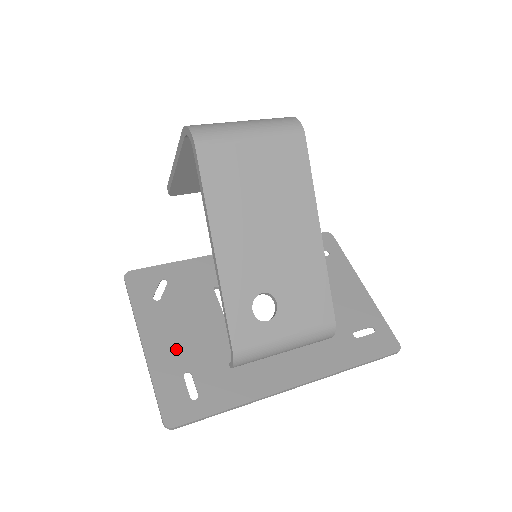
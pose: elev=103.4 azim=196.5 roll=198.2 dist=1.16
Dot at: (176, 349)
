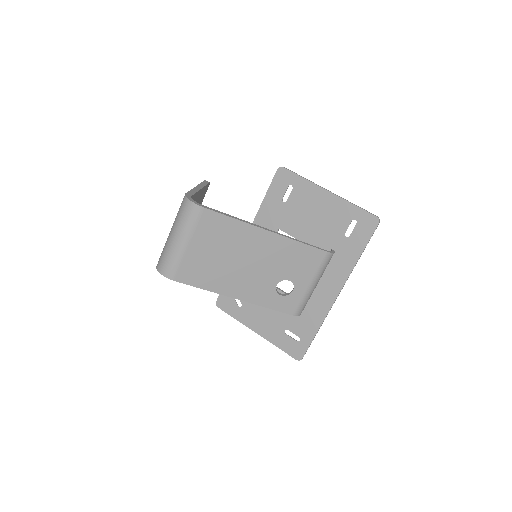
Dot at: (271, 324)
